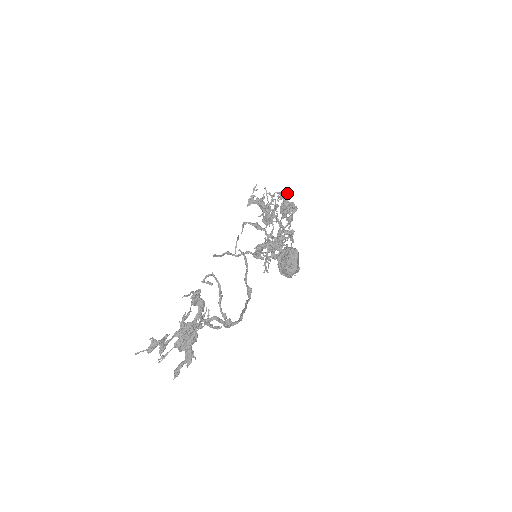
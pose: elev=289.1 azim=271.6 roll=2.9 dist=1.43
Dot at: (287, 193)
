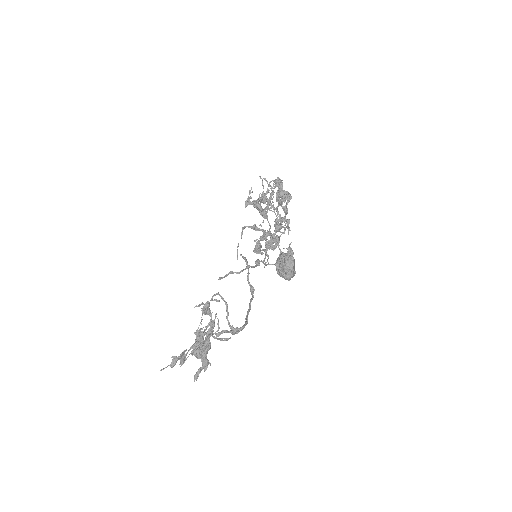
Dot at: (282, 180)
